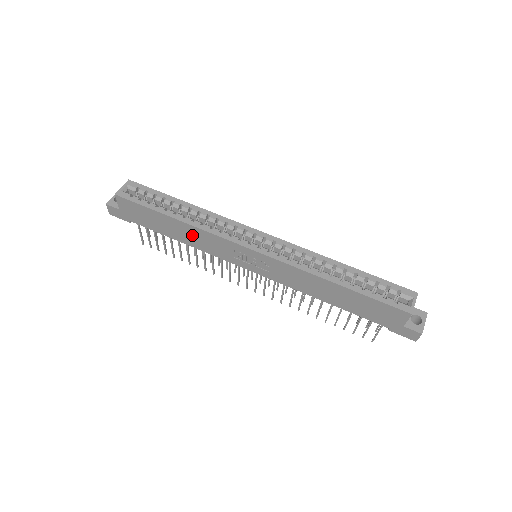
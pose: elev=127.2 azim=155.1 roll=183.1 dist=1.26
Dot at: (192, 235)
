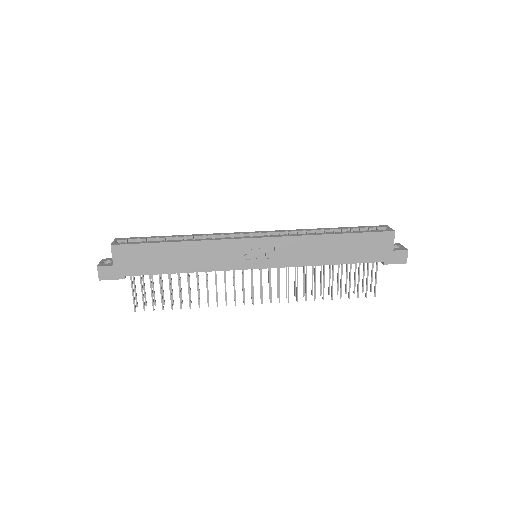
Dot at: (196, 255)
